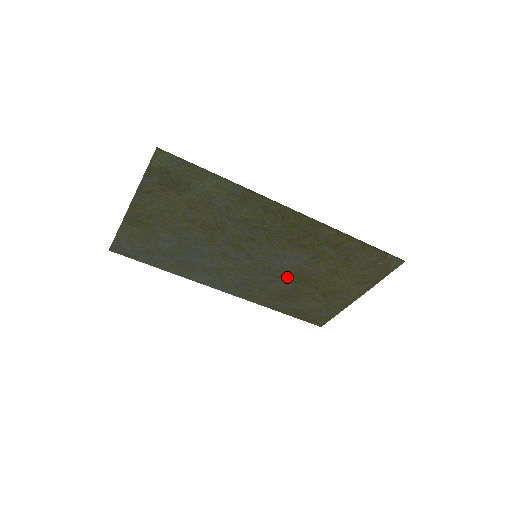
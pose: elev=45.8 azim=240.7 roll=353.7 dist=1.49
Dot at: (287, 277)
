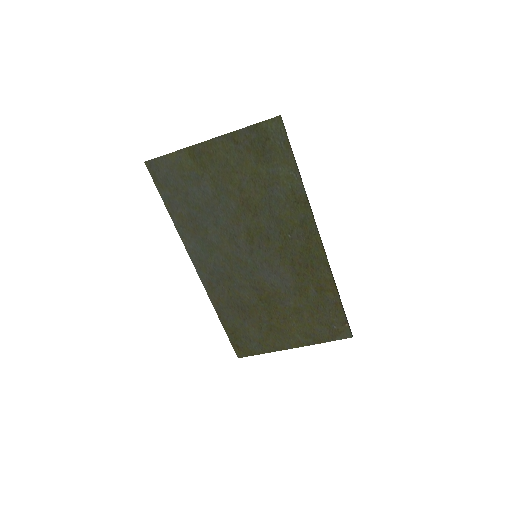
Dot at: (259, 292)
